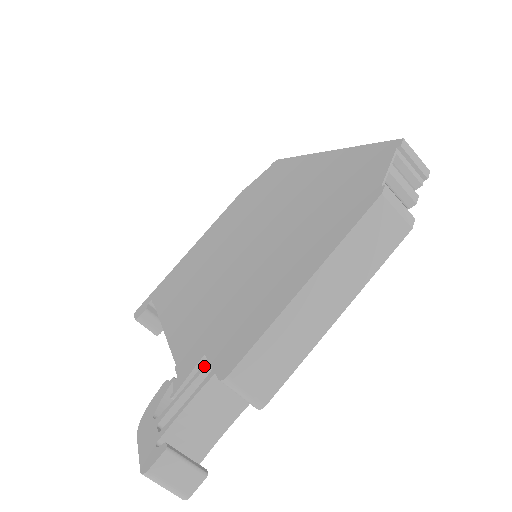
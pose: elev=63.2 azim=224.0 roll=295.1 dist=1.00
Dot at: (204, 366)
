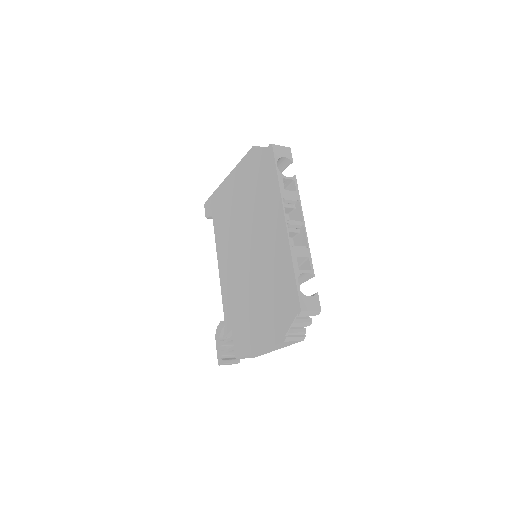
Dot at: (232, 339)
